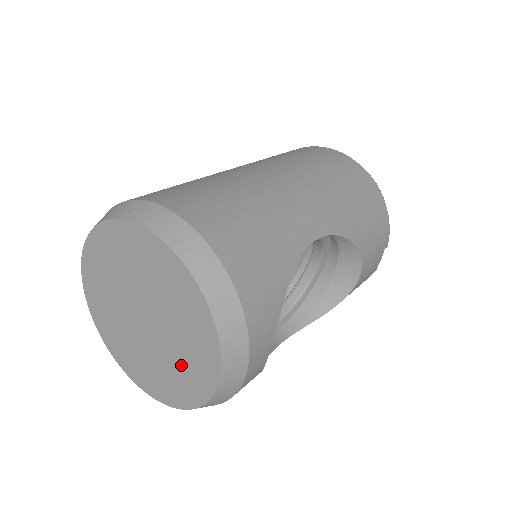
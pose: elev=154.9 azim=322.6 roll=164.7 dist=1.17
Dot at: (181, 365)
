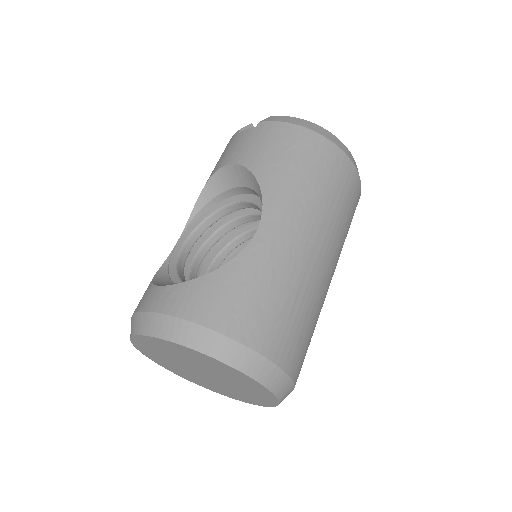
Dot at: (222, 389)
